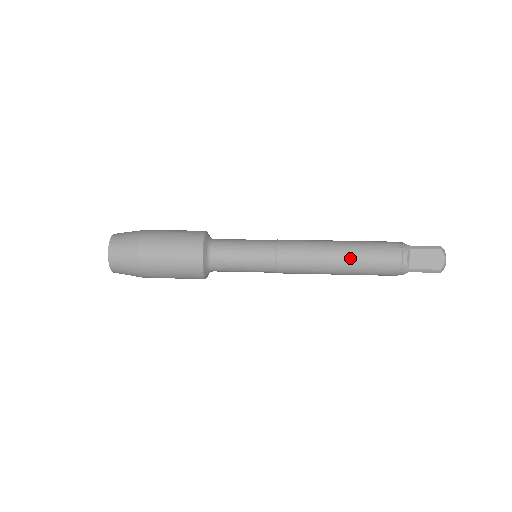
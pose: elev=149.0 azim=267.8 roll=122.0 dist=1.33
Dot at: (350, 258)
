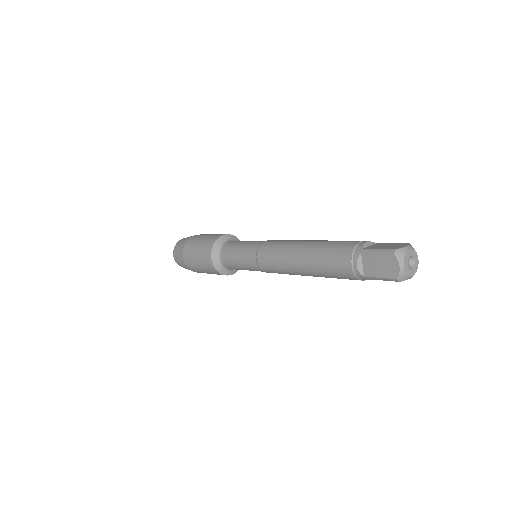
Dot at: (316, 241)
